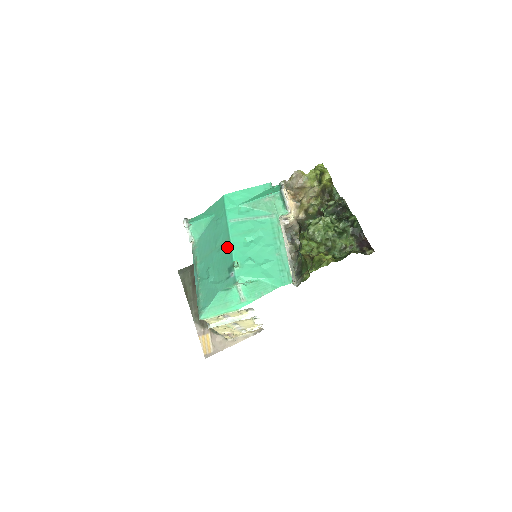
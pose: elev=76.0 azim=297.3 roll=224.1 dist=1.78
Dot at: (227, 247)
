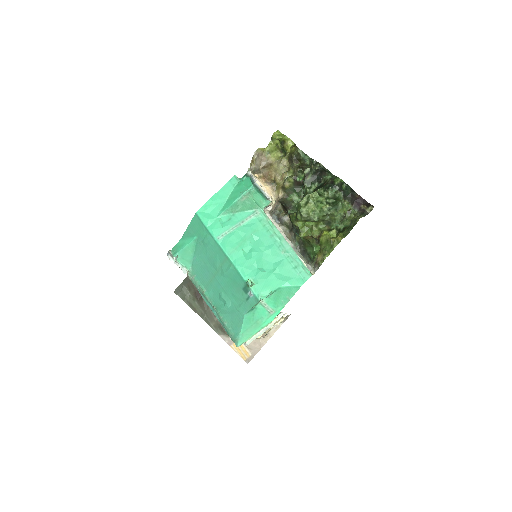
Dot at: (230, 268)
